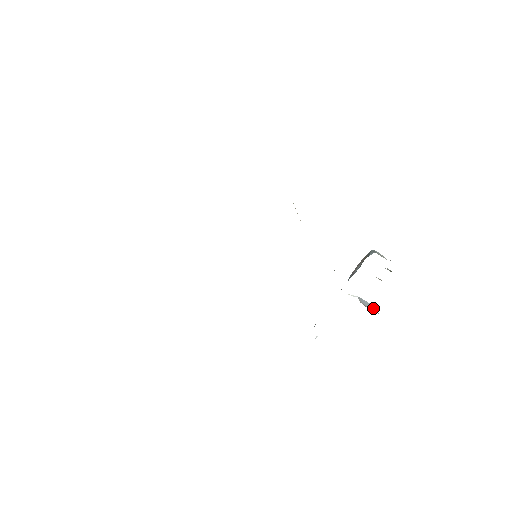
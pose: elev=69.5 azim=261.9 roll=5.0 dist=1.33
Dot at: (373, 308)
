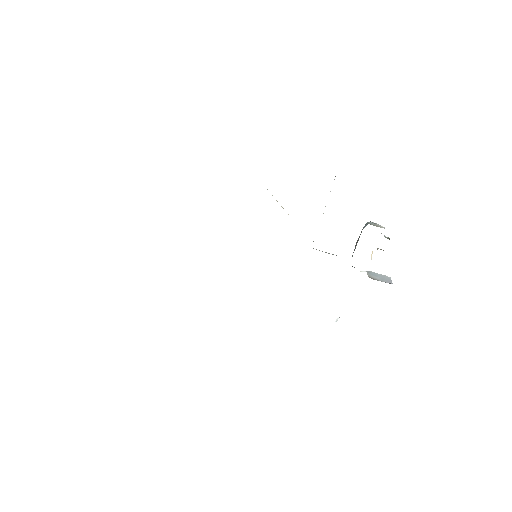
Dot at: (386, 279)
